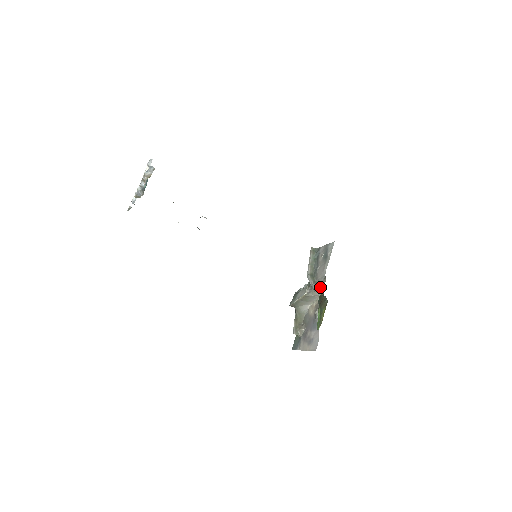
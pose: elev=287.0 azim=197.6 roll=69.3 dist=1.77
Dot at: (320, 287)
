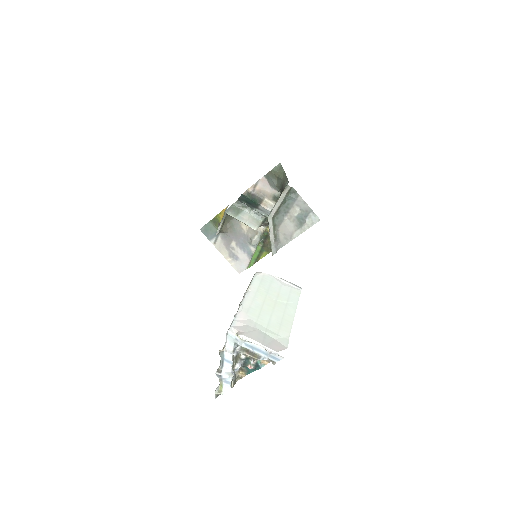
Dot at: (279, 248)
